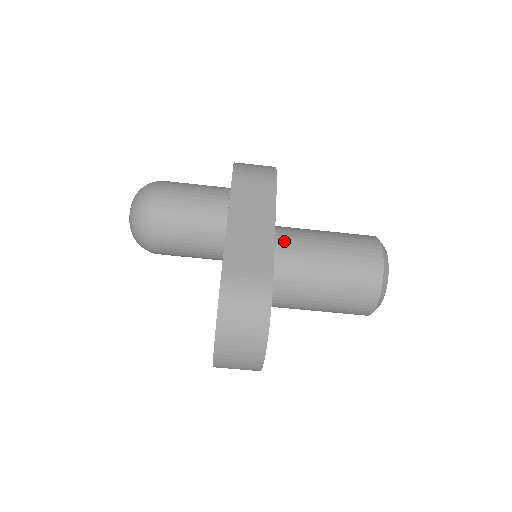
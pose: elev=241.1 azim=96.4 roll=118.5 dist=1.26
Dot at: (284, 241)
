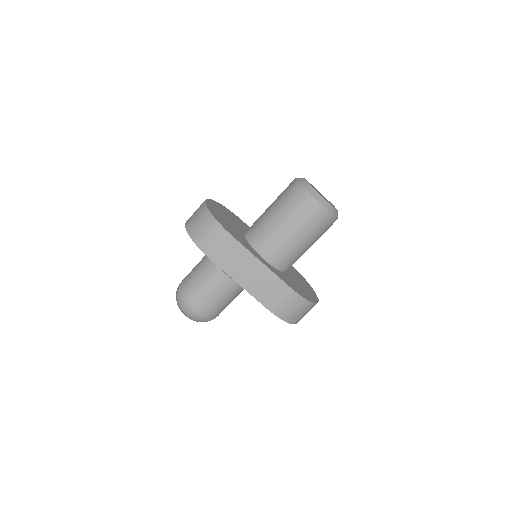
Dot at: (268, 252)
